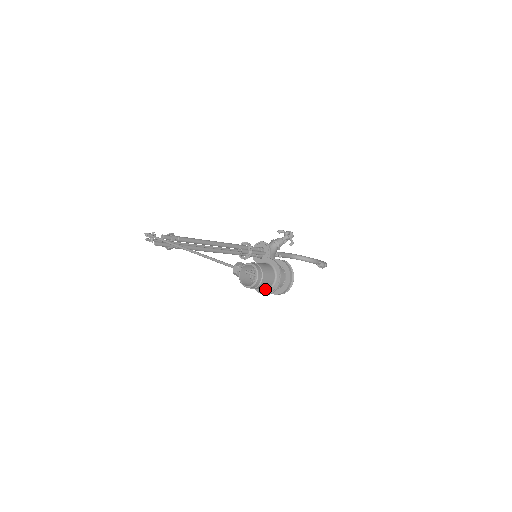
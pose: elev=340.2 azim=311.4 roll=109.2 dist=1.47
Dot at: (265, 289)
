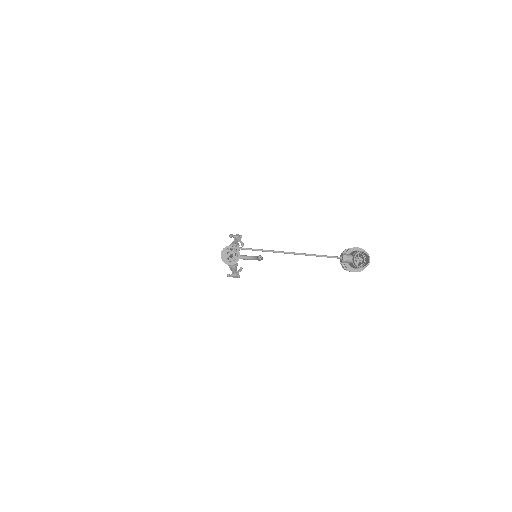
Dot at: (359, 268)
